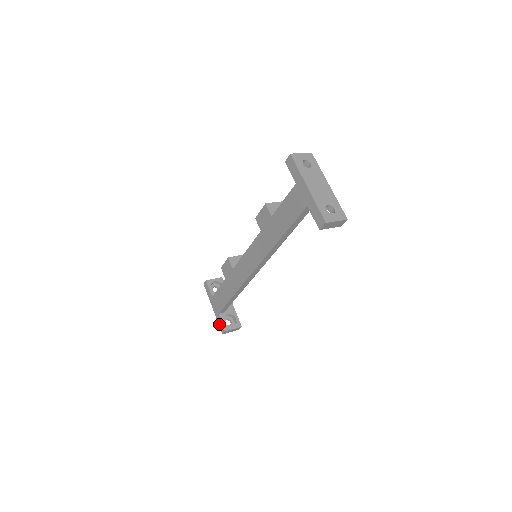
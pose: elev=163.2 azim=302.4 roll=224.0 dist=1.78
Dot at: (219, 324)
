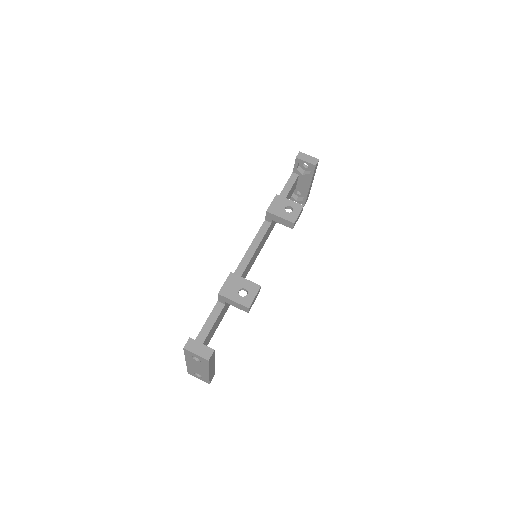
Dot at: occluded
